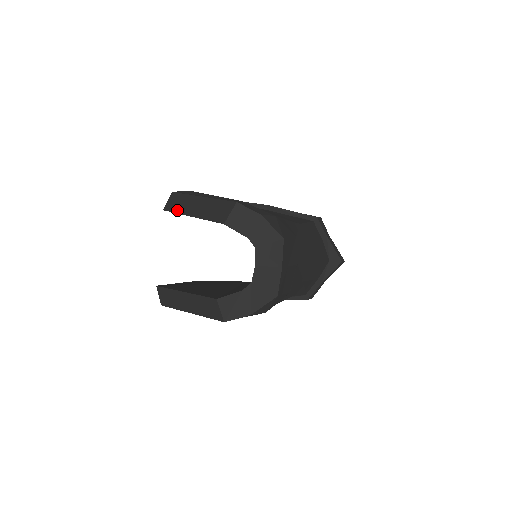
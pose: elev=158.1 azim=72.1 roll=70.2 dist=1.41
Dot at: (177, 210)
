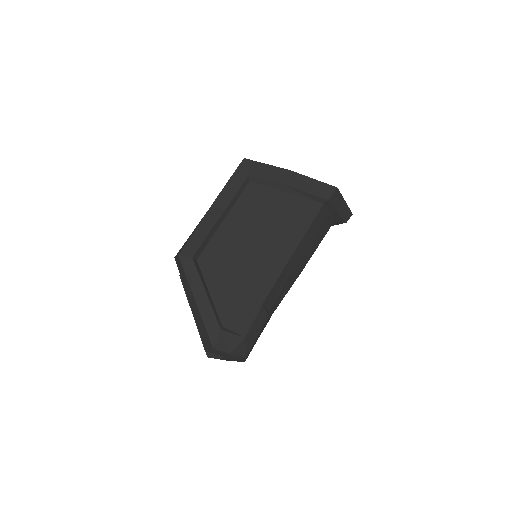
Dot at: (182, 281)
